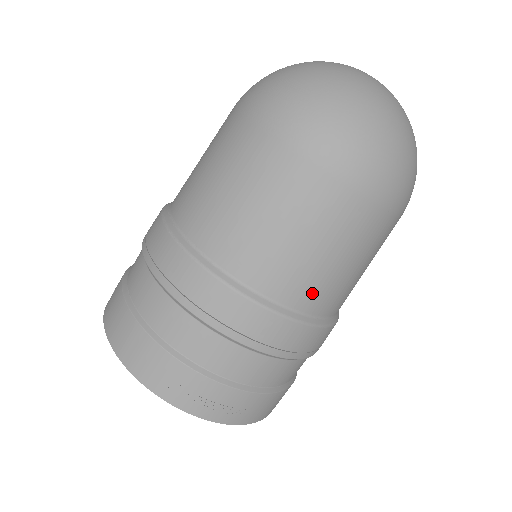
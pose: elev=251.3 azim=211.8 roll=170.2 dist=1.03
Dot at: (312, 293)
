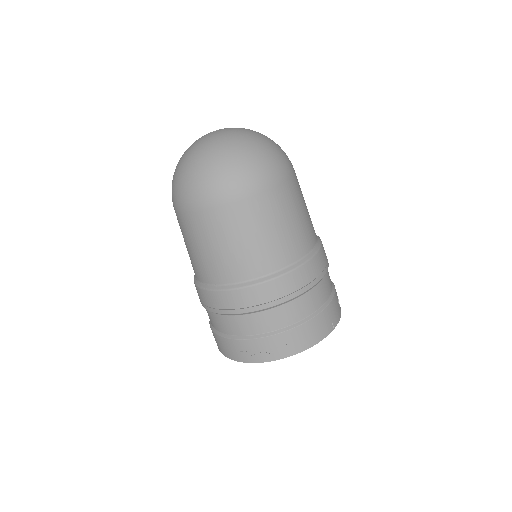
Dot at: (254, 265)
